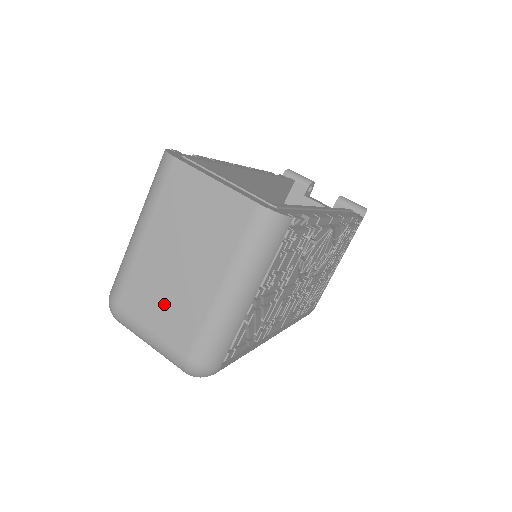
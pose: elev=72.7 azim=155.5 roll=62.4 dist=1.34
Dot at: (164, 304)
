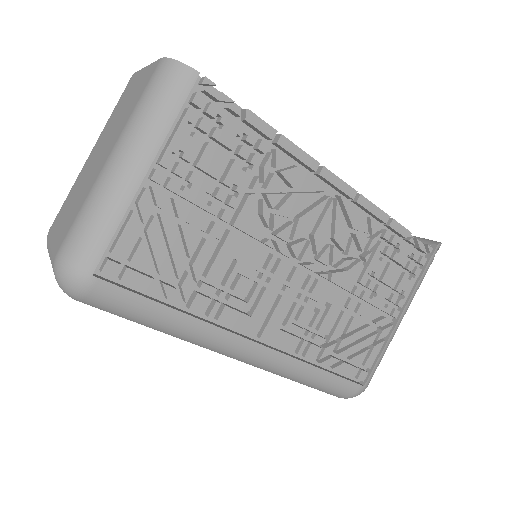
Dot at: (72, 205)
